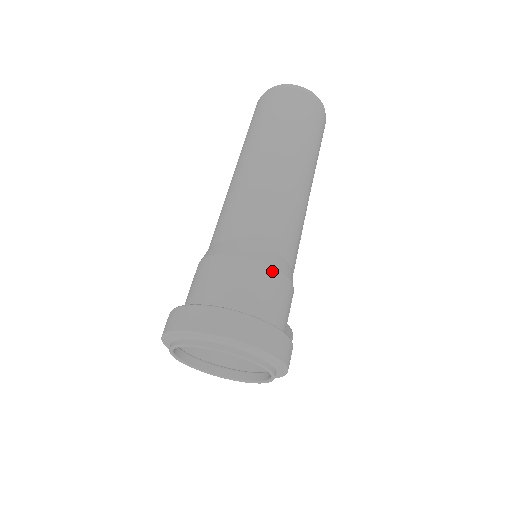
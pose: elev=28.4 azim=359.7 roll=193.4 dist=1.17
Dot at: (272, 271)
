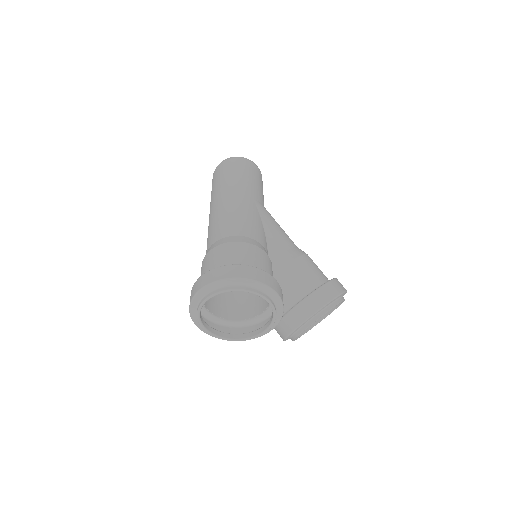
Dot at: (222, 246)
